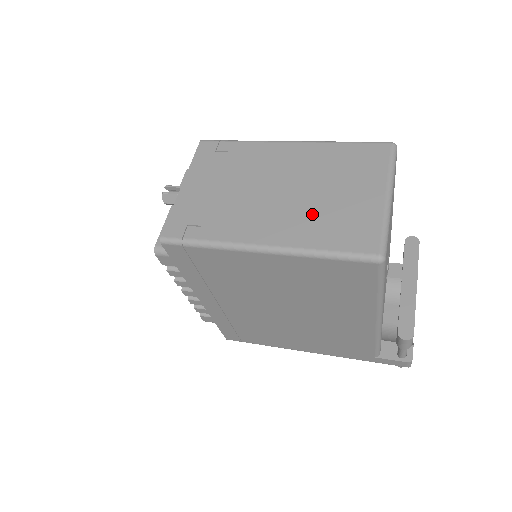
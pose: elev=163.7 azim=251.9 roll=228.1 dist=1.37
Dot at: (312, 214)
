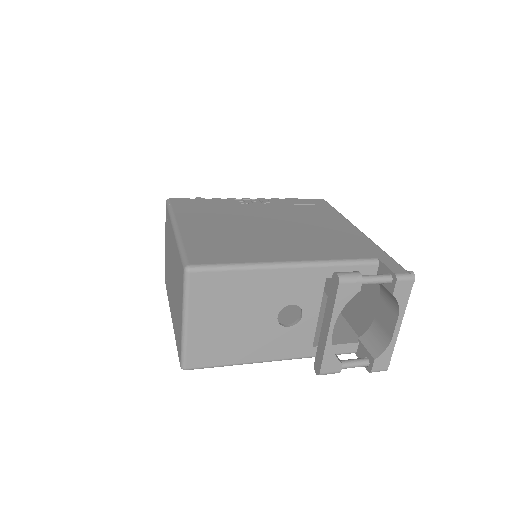
Dot at: (175, 310)
